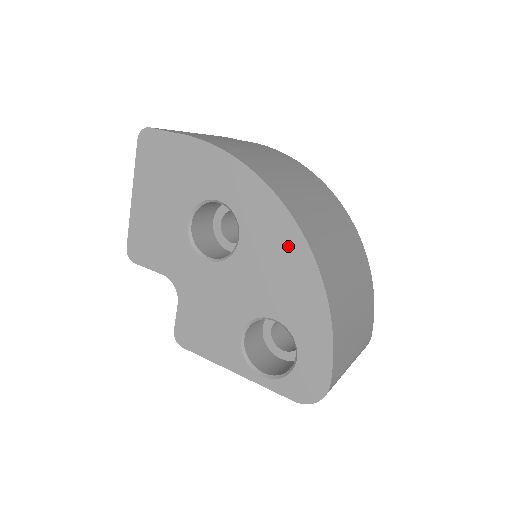
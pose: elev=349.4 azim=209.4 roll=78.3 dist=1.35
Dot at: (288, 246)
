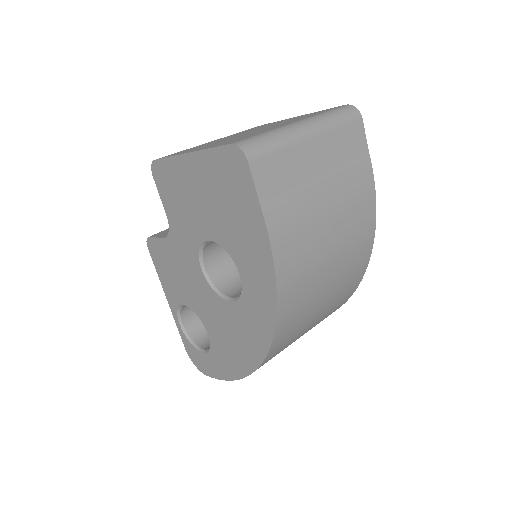
Dot at: (249, 349)
